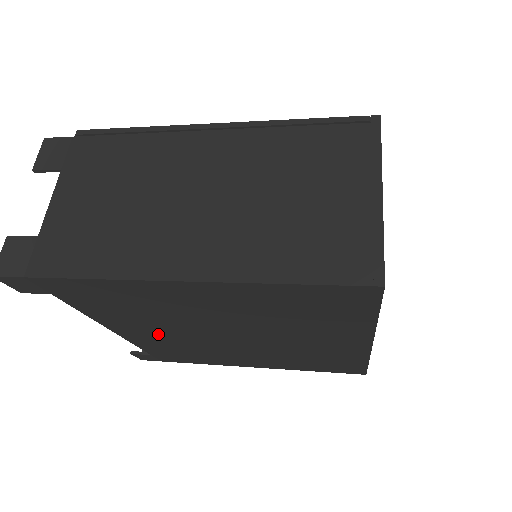
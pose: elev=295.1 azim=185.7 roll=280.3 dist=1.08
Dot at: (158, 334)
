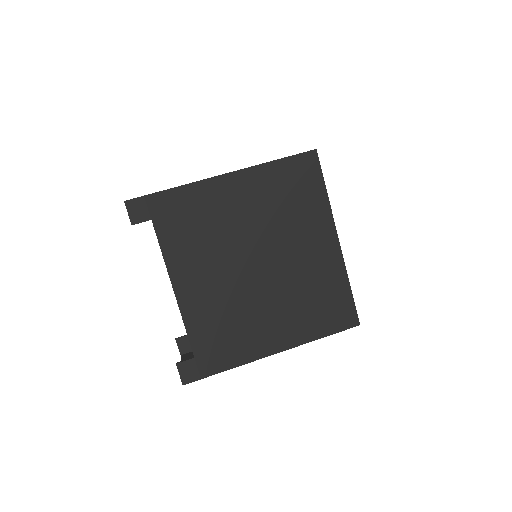
Dot at: (207, 283)
